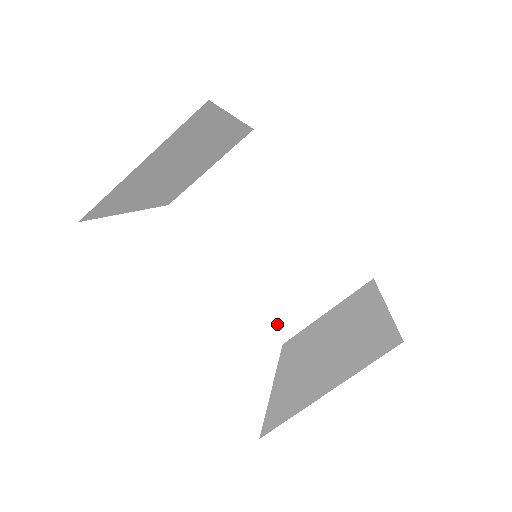
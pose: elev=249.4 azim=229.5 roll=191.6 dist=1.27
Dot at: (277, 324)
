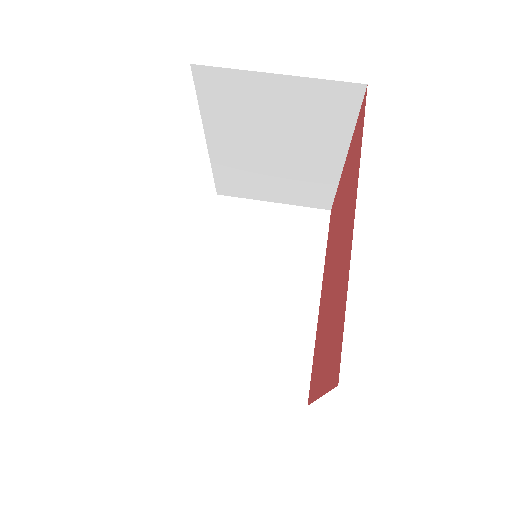
Dot at: (190, 360)
